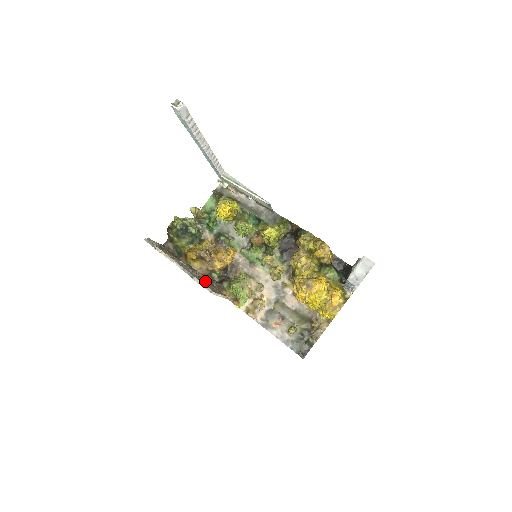
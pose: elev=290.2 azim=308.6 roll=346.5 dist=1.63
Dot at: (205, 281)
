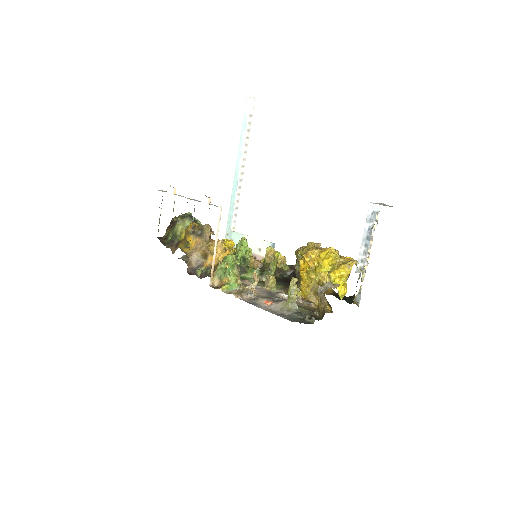
Dot at: occluded
